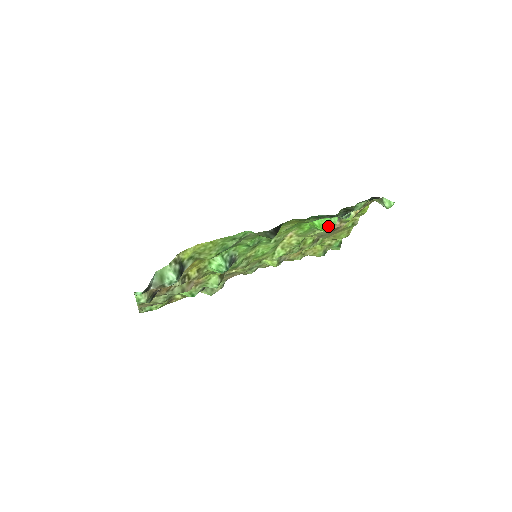
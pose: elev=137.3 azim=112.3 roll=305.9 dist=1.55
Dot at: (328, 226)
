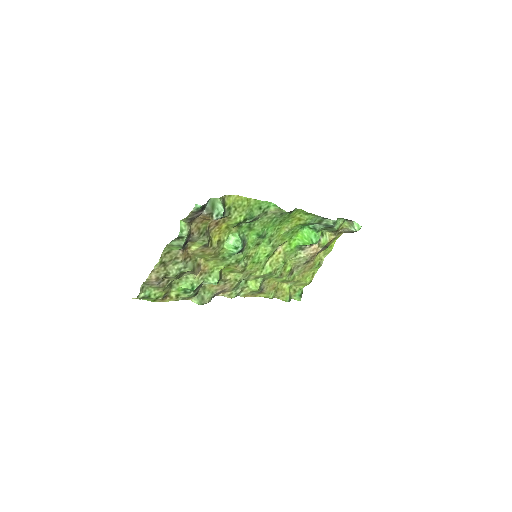
Dot at: (314, 239)
